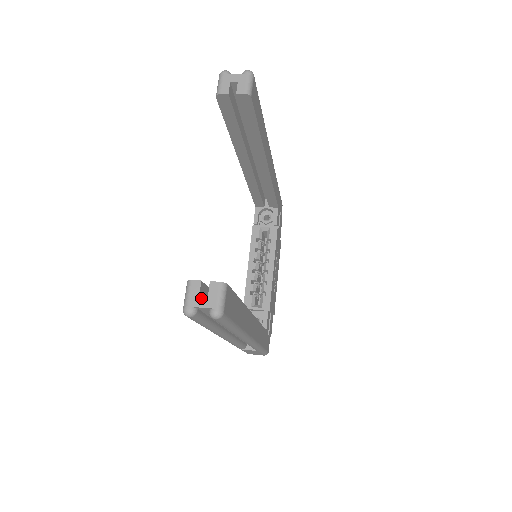
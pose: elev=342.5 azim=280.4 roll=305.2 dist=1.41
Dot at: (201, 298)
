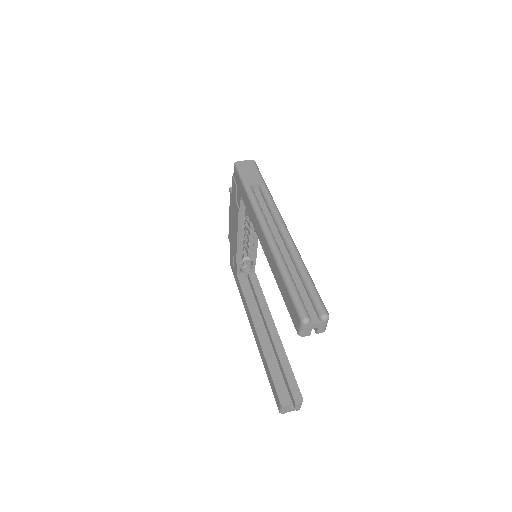
Dot at: (291, 410)
